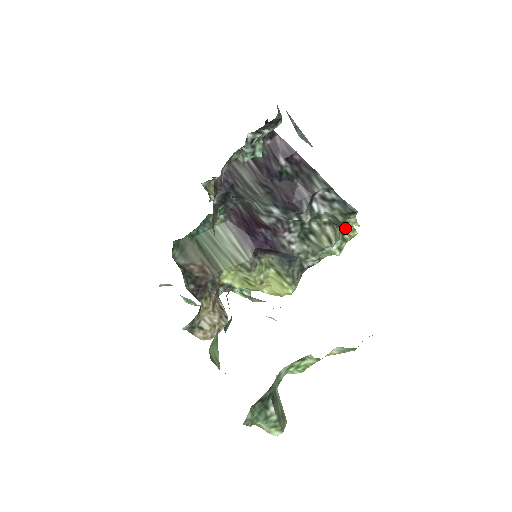
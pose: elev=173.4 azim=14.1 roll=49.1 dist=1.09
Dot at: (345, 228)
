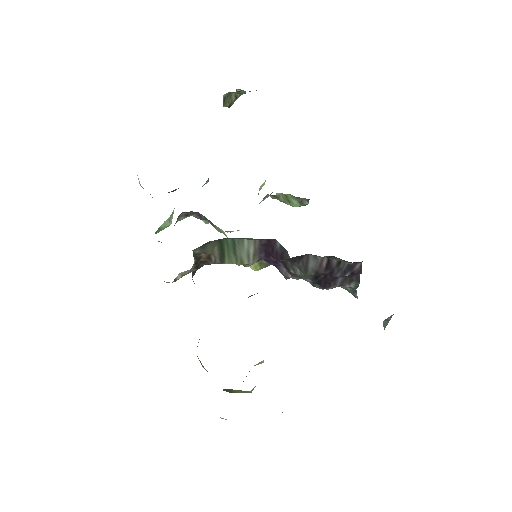
Dot at: occluded
